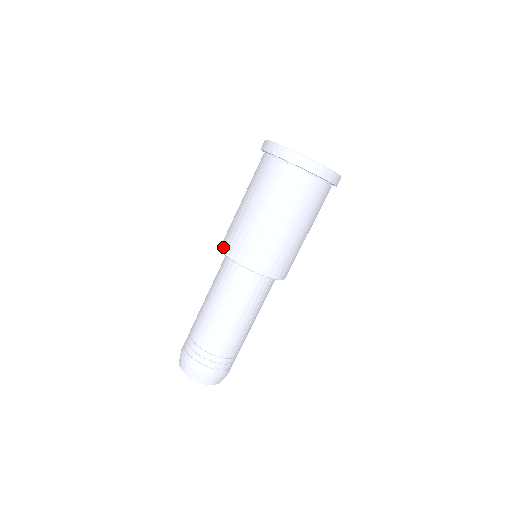
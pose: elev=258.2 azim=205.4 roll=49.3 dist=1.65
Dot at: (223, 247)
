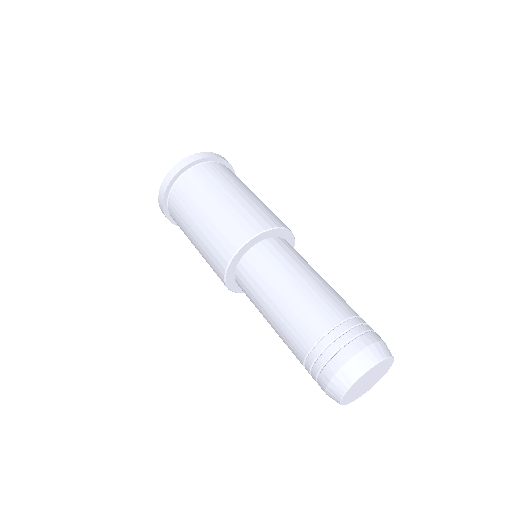
Dot at: (238, 243)
